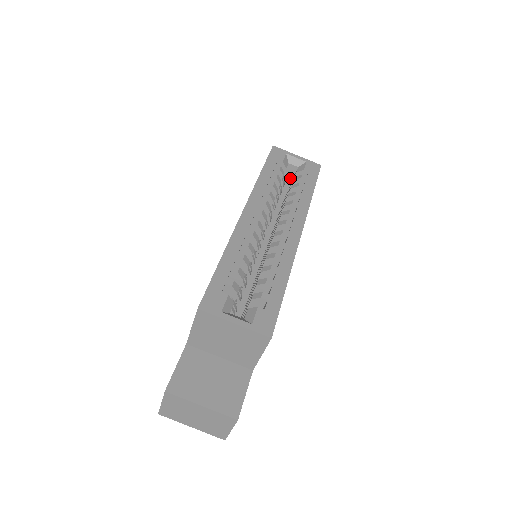
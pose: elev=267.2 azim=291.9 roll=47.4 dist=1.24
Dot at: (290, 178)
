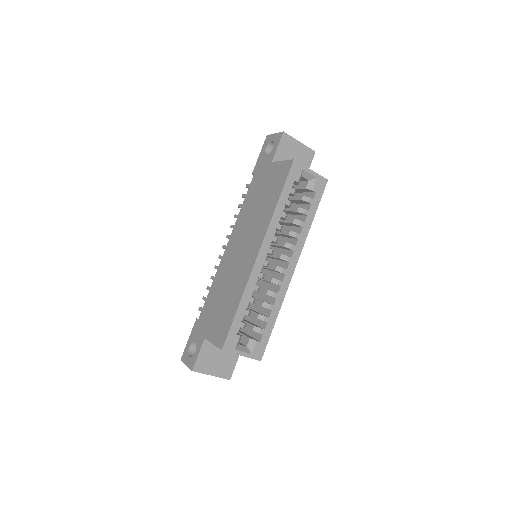
Dot at: occluded
